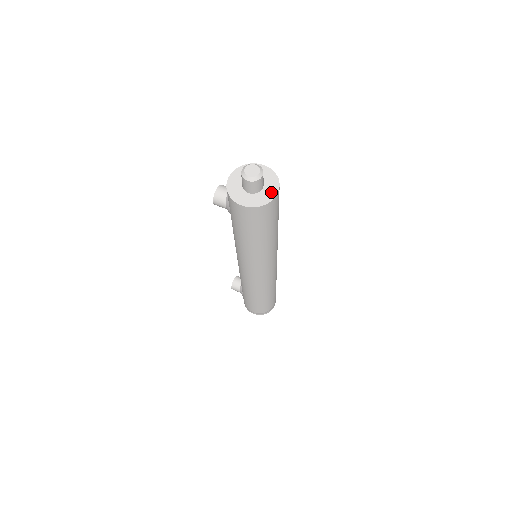
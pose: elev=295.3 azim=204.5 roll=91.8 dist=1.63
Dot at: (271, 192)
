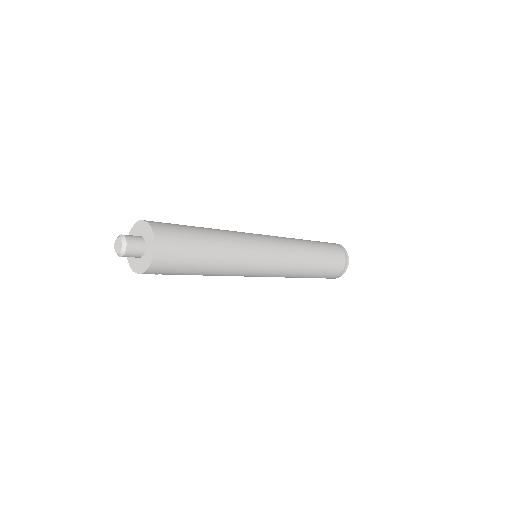
Dot at: (150, 240)
